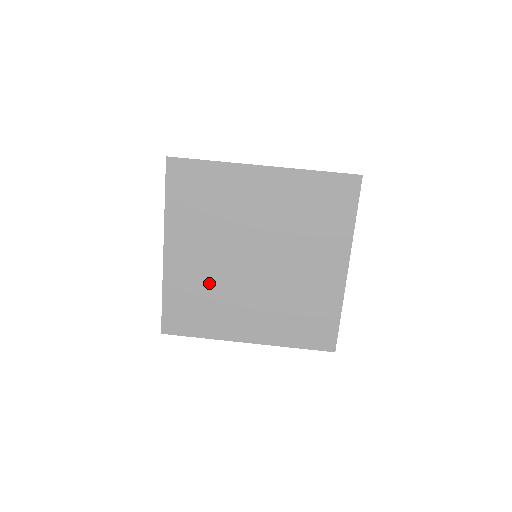
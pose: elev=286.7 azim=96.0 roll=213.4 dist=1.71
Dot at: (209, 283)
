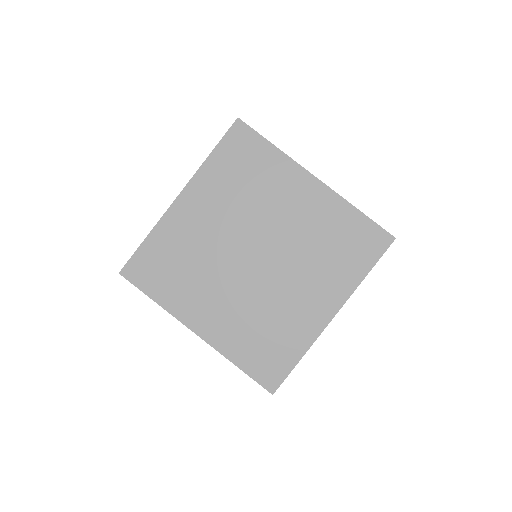
Dot at: (198, 252)
